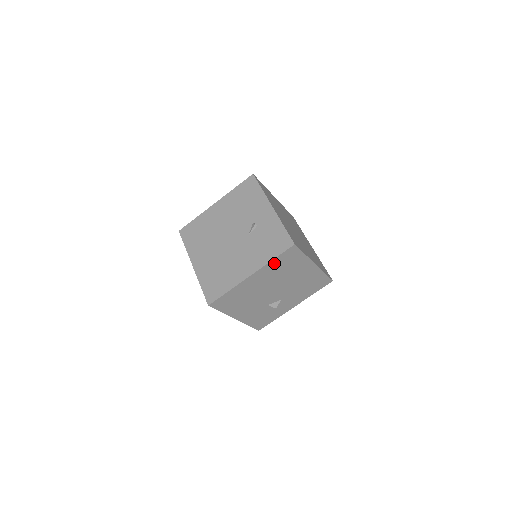
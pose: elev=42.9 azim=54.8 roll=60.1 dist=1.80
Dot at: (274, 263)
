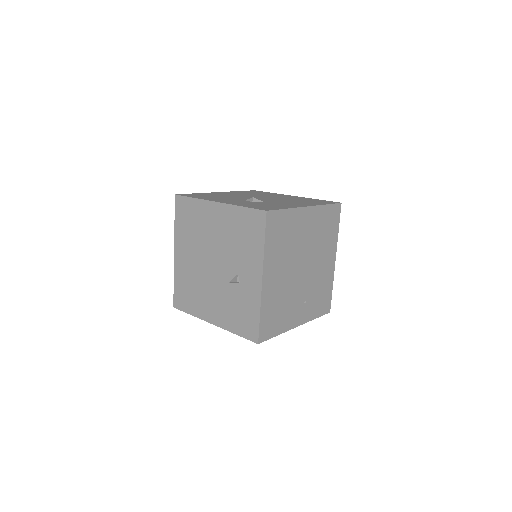
Dot at: occluded
